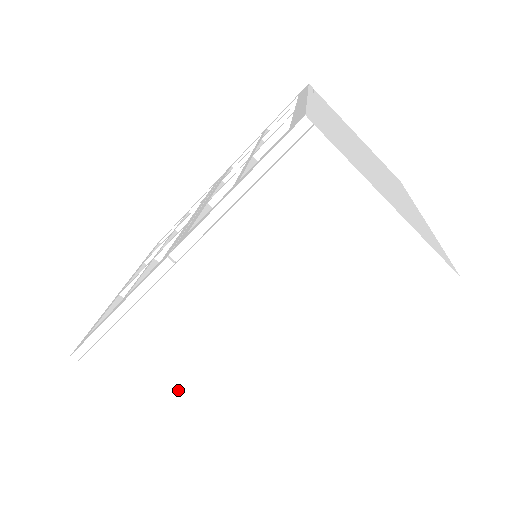
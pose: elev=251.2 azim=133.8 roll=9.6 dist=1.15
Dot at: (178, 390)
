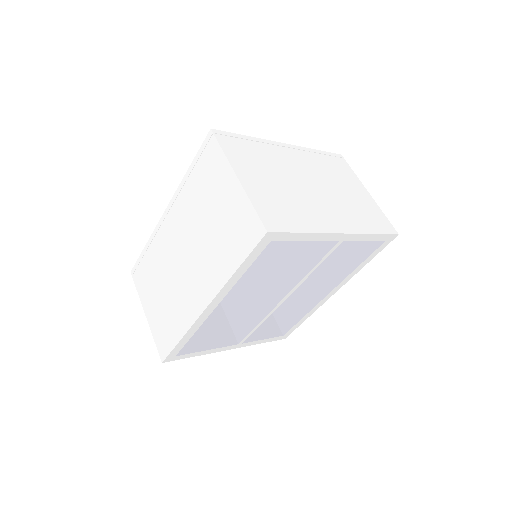
Dot at: (159, 304)
